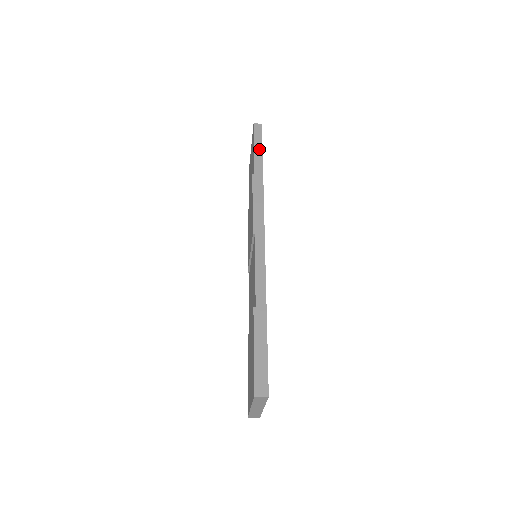
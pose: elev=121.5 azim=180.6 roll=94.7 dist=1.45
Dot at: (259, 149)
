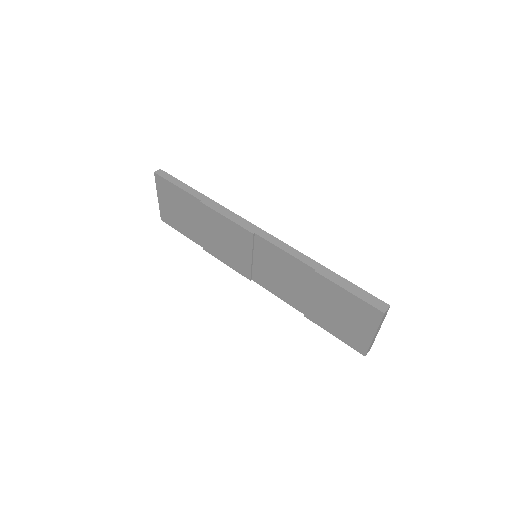
Dot at: (182, 184)
